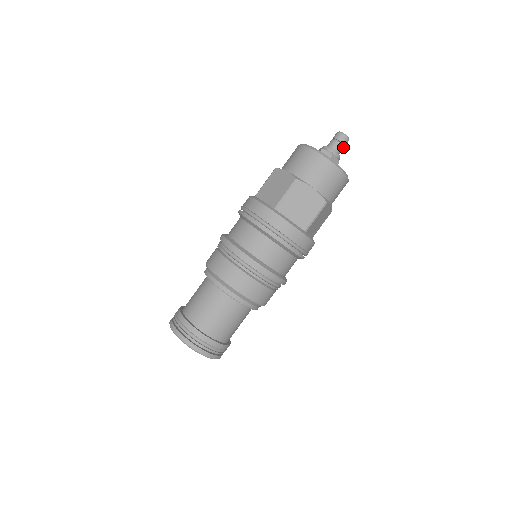
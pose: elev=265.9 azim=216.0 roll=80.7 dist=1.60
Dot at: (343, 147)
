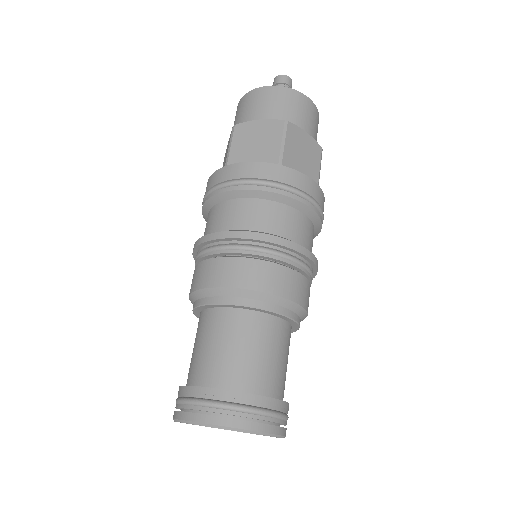
Dot at: occluded
